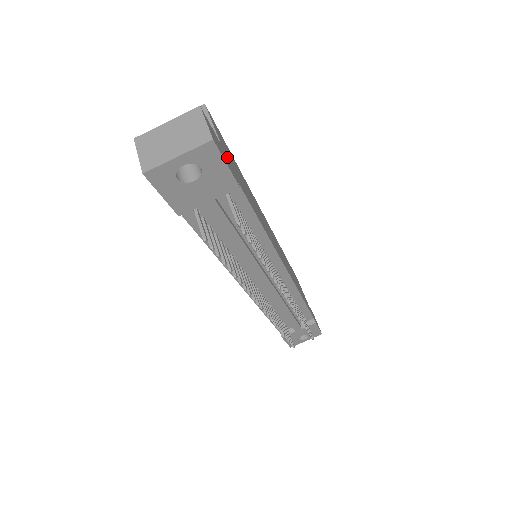
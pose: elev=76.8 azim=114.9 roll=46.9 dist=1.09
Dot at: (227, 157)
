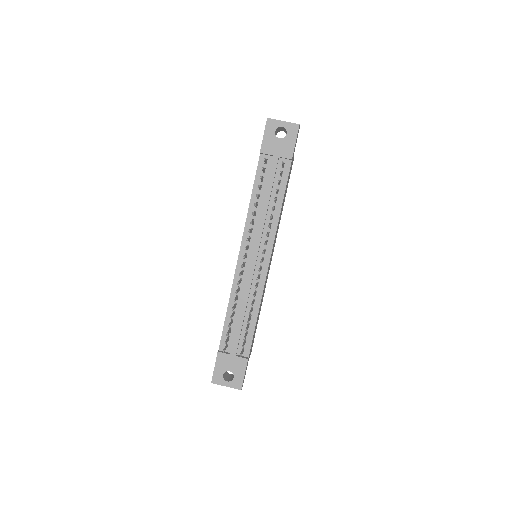
Dot at: occluded
